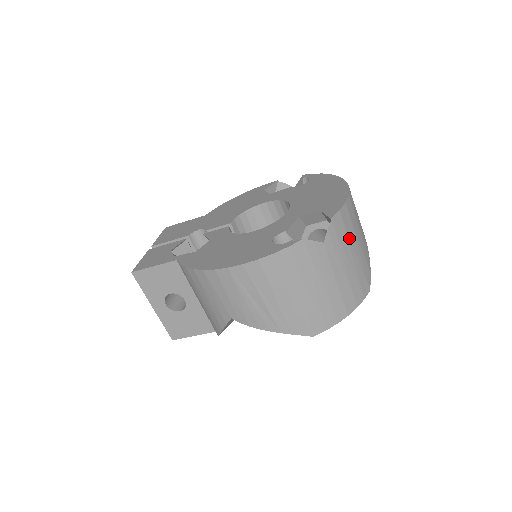
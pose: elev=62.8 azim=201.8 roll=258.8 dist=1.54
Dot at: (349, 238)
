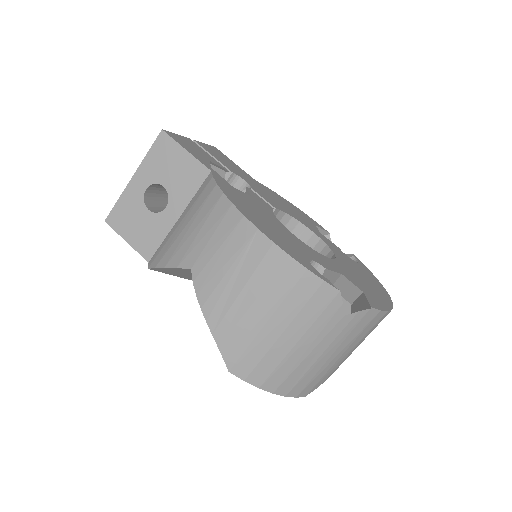
Dot at: (355, 339)
